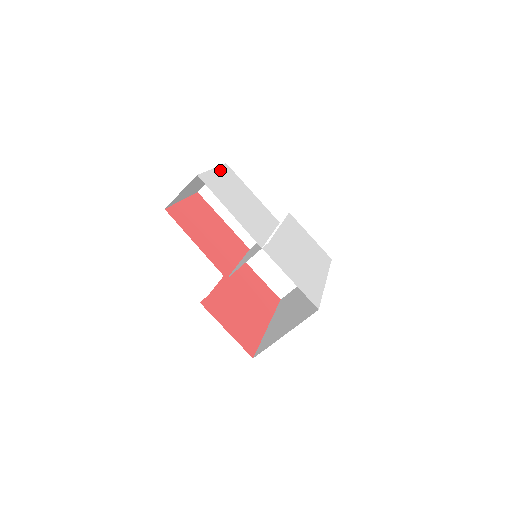
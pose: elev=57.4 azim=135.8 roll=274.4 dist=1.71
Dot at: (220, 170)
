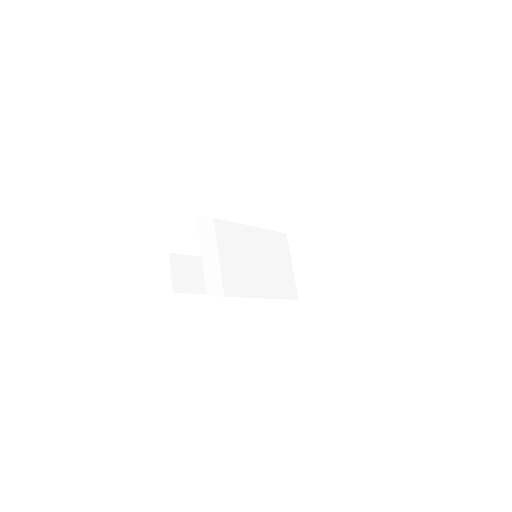
Dot at: occluded
